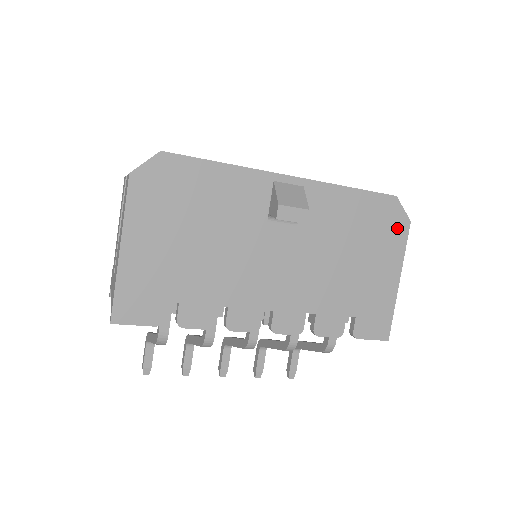
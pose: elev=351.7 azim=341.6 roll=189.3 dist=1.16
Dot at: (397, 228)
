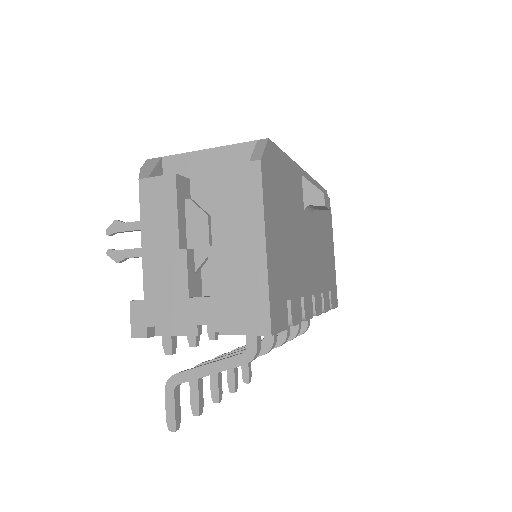
Dot at: (329, 216)
